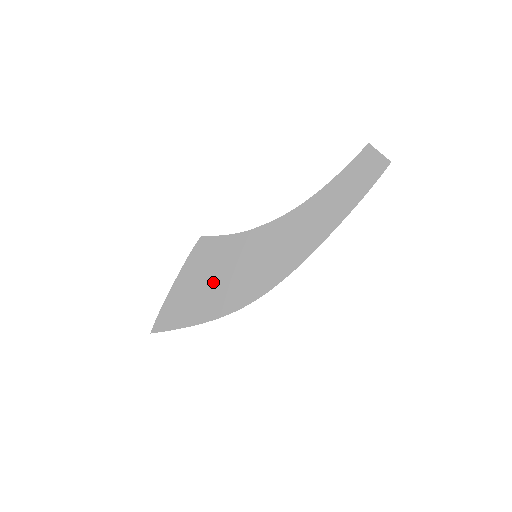
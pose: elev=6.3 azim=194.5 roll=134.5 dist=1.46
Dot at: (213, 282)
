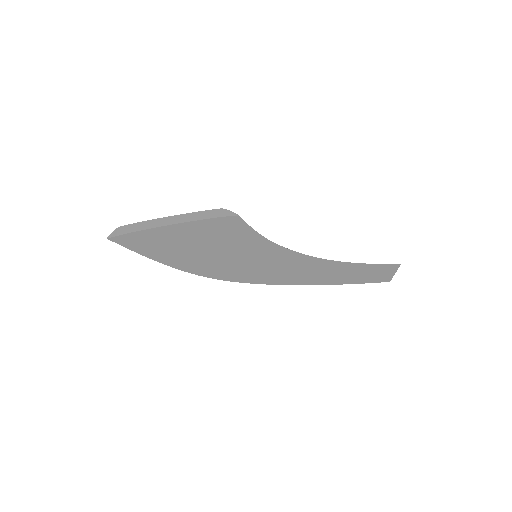
Dot at: (206, 249)
